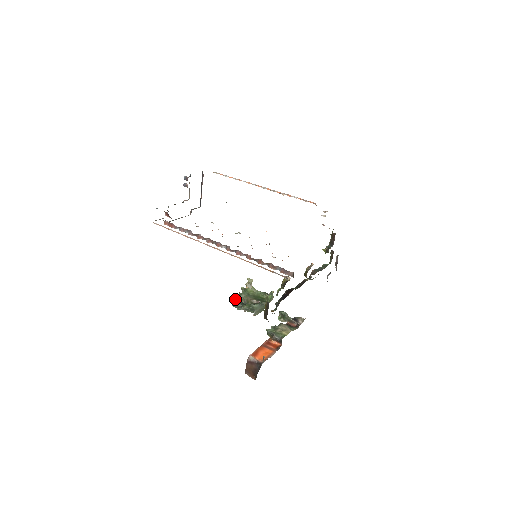
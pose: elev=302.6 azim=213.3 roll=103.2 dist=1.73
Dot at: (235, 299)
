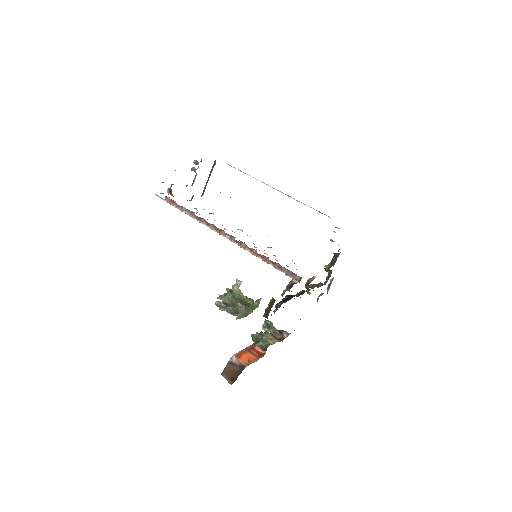
Dot at: (218, 298)
